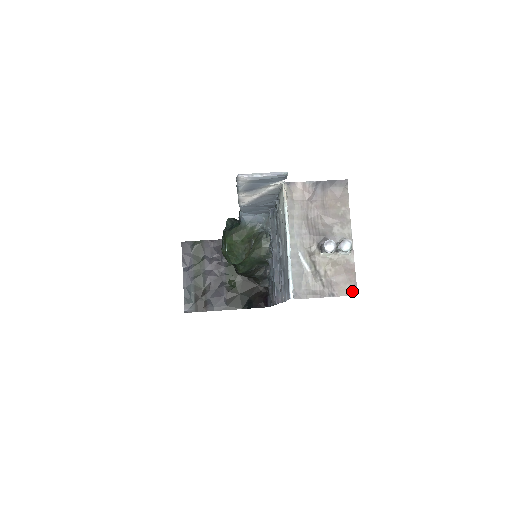
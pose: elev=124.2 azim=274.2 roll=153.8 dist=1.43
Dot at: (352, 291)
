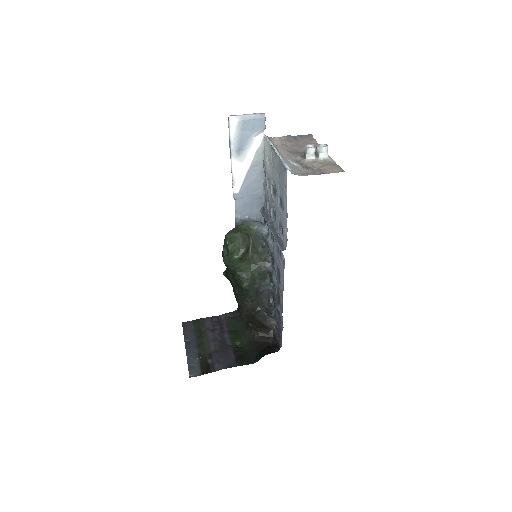
Dot at: (339, 171)
